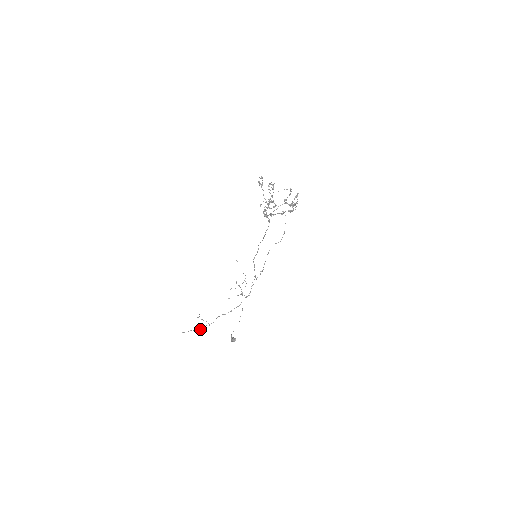
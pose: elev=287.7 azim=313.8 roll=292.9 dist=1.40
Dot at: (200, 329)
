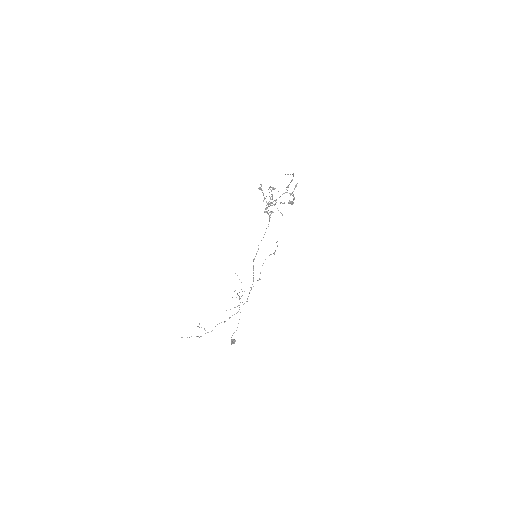
Dot at: (200, 336)
